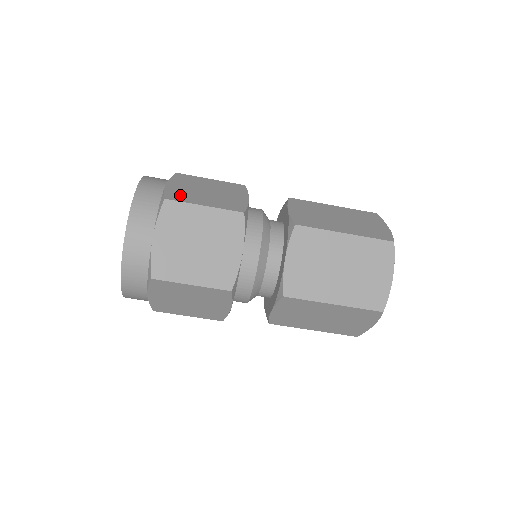
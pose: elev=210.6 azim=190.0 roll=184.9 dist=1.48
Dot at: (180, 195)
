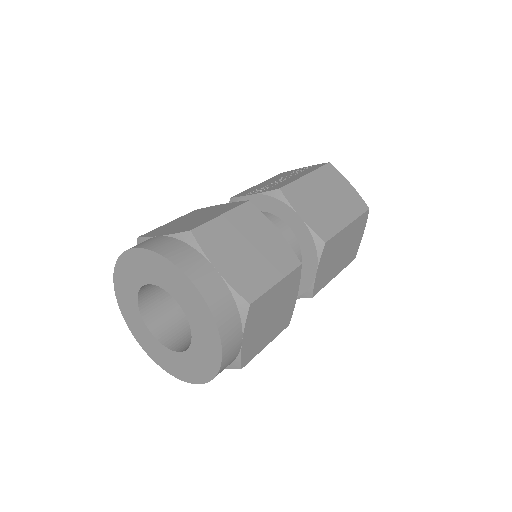
Dot at: (249, 283)
